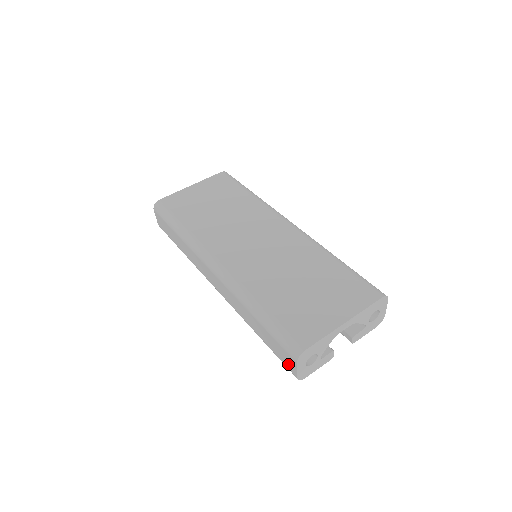
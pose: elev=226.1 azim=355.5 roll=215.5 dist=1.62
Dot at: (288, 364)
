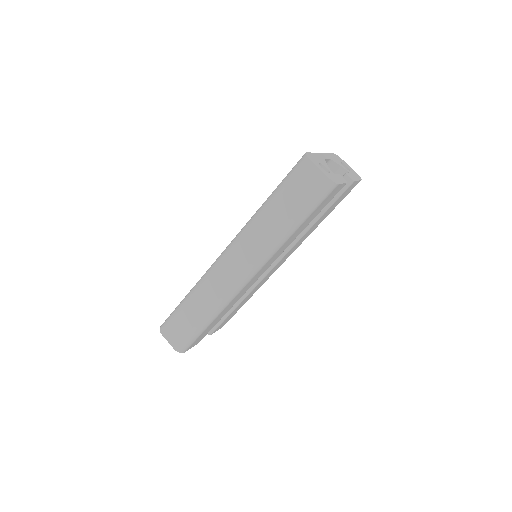
Dot at: (314, 182)
